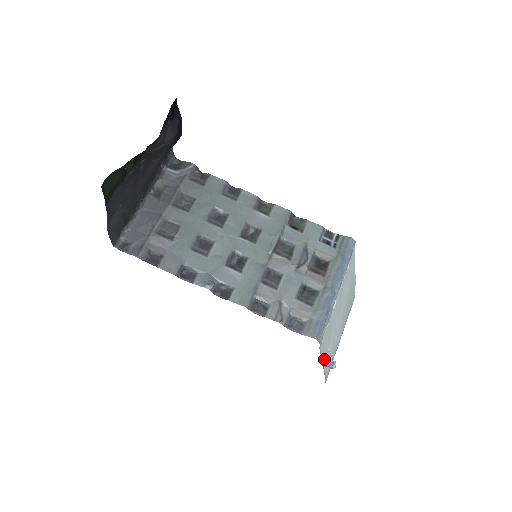
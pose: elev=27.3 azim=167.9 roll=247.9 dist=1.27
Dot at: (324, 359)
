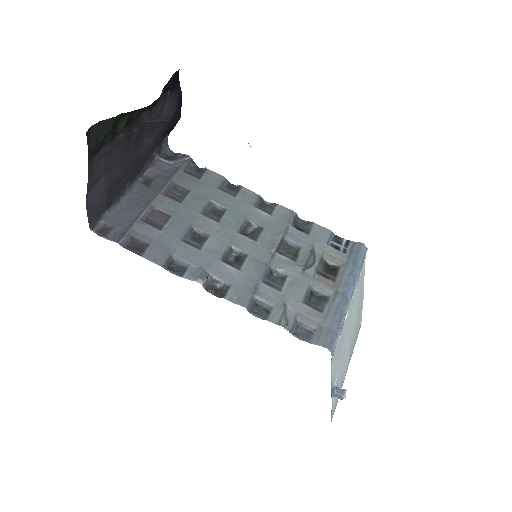
Dot at: (333, 384)
